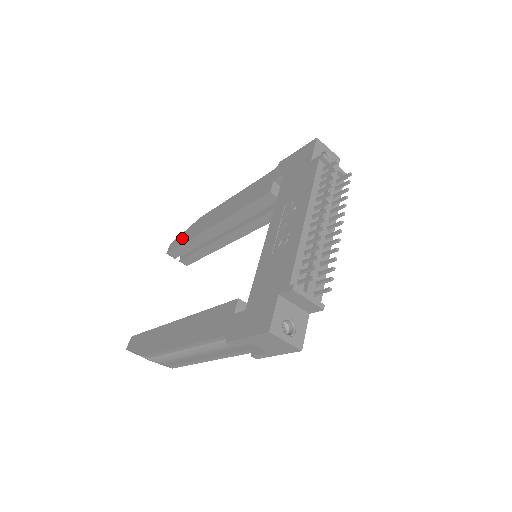
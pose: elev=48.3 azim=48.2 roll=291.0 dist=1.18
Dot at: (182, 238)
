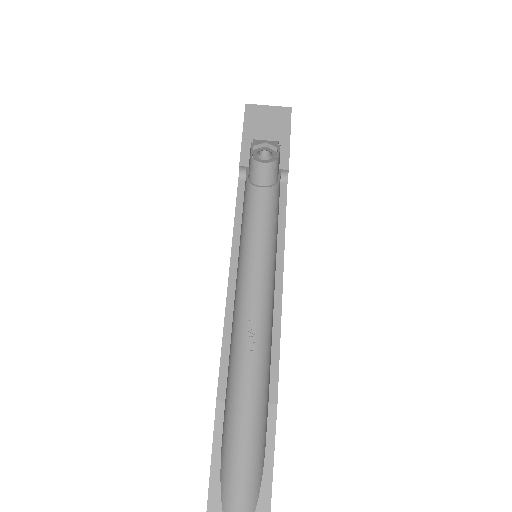
Dot at: occluded
